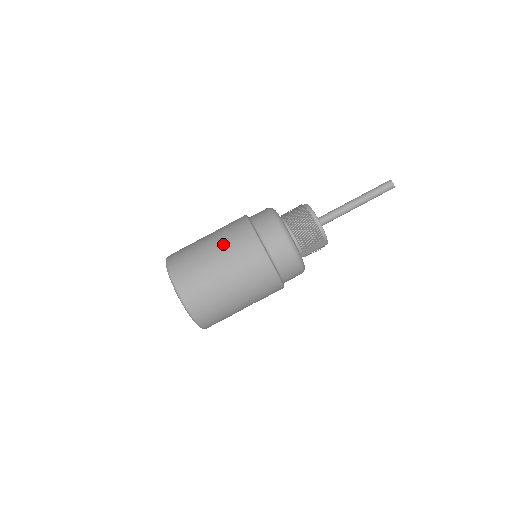
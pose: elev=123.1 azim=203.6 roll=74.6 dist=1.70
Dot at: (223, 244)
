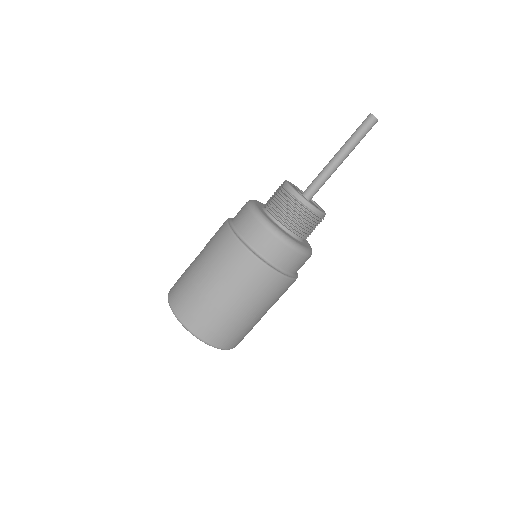
Dot at: (235, 288)
